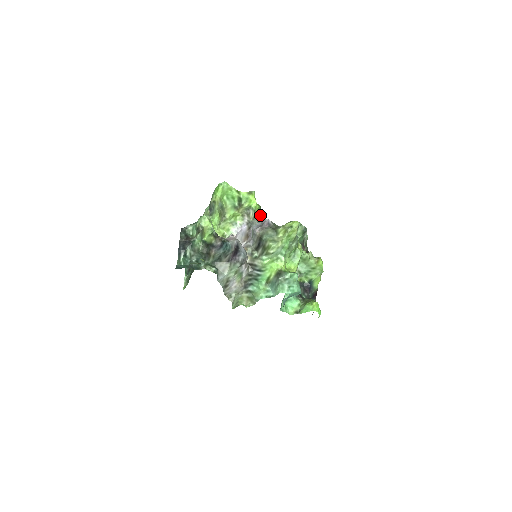
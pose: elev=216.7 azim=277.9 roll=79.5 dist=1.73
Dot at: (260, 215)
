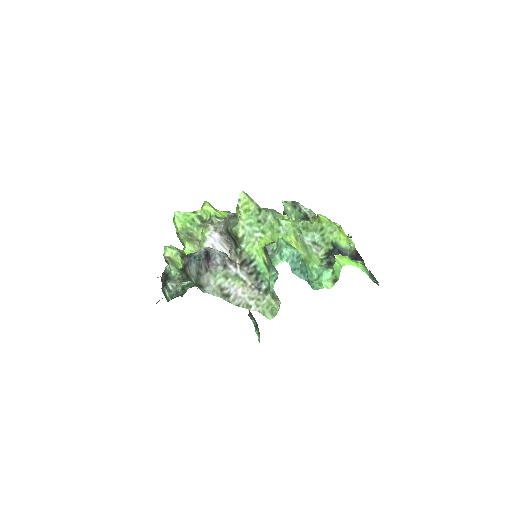
Dot at: occluded
